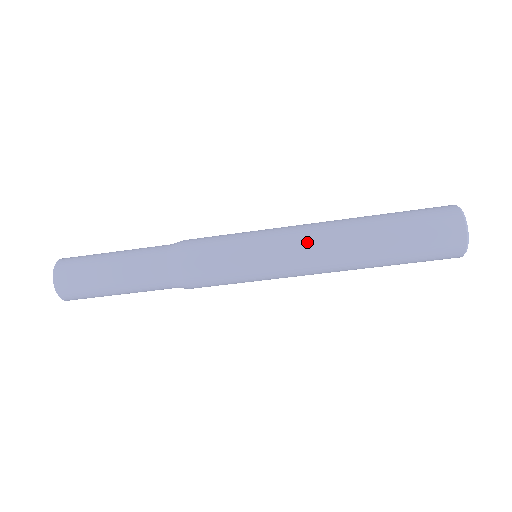
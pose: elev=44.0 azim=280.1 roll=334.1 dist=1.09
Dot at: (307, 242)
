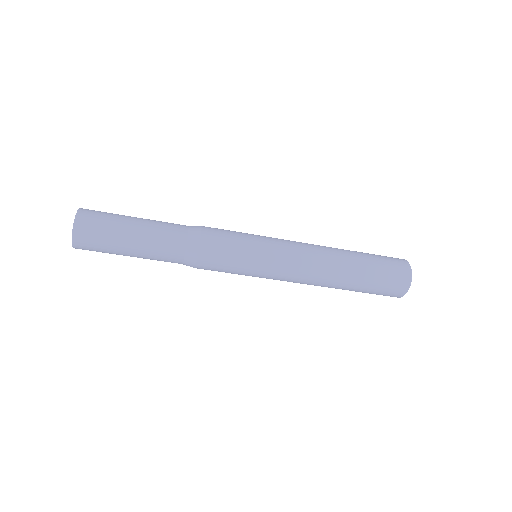
Dot at: (299, 279)
